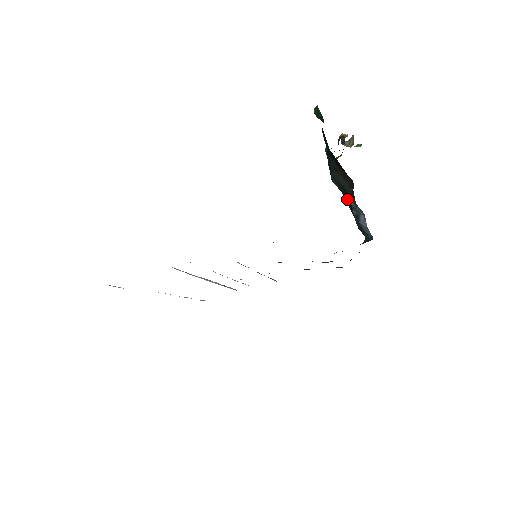
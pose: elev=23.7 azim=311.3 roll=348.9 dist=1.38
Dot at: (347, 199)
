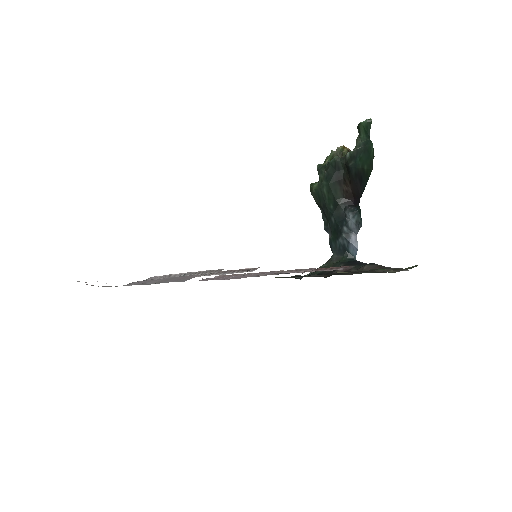
Dot at: (338, 213)
